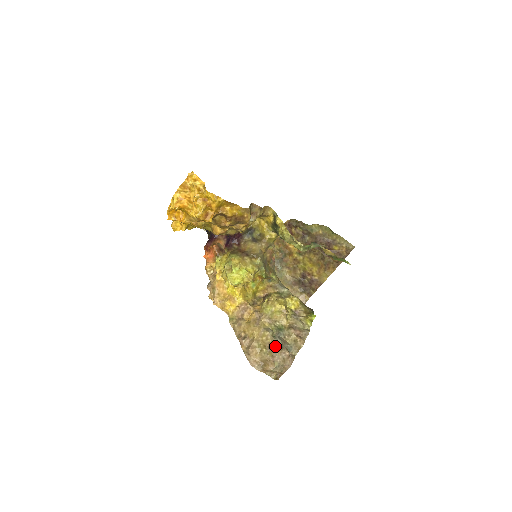
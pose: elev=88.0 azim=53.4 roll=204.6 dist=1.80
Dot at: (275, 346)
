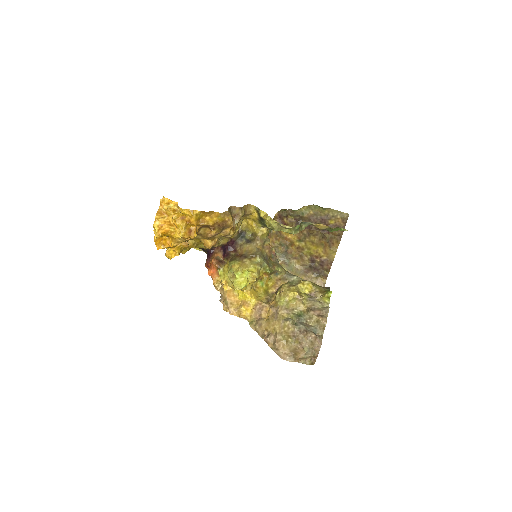
Dot at: (299, 333)
